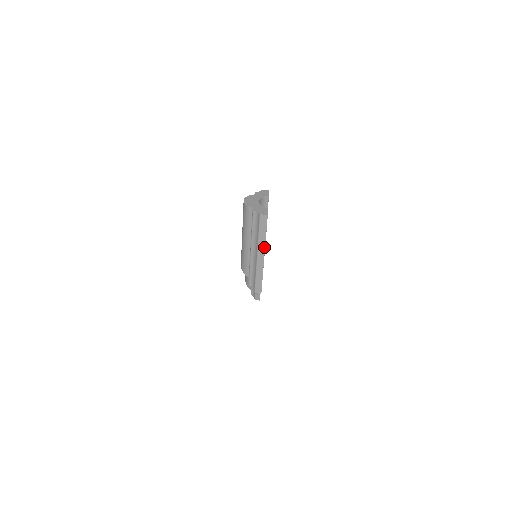
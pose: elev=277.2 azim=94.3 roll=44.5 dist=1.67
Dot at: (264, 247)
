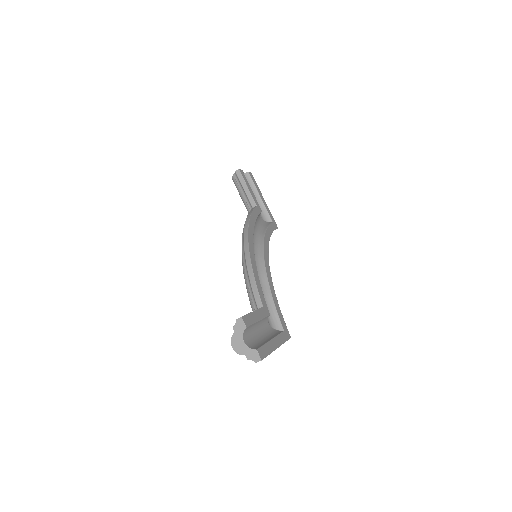
Dot at: occluded
